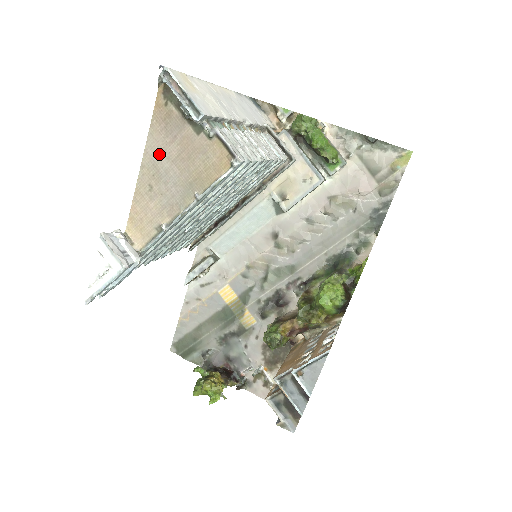
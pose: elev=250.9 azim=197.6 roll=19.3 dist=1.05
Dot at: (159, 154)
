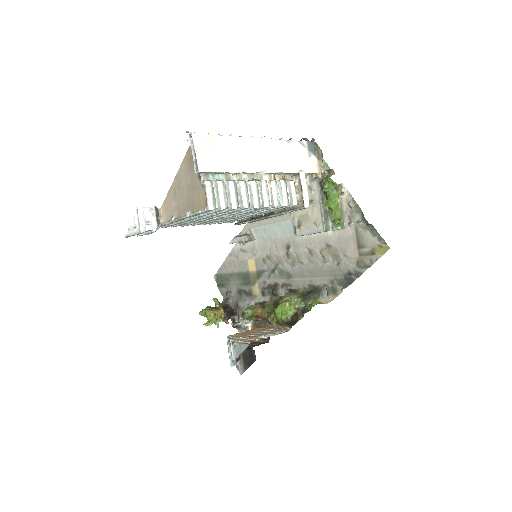
Dot at: (183, 177)
